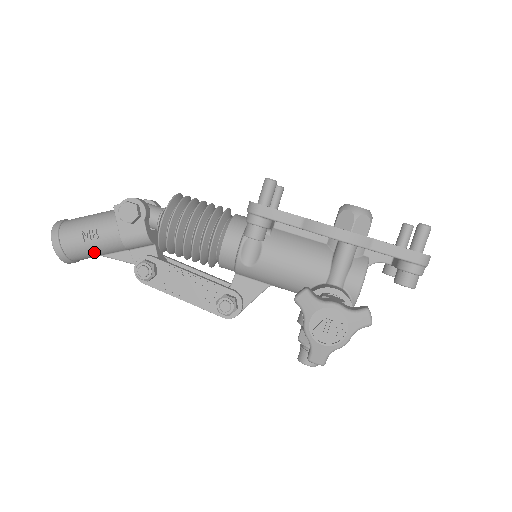
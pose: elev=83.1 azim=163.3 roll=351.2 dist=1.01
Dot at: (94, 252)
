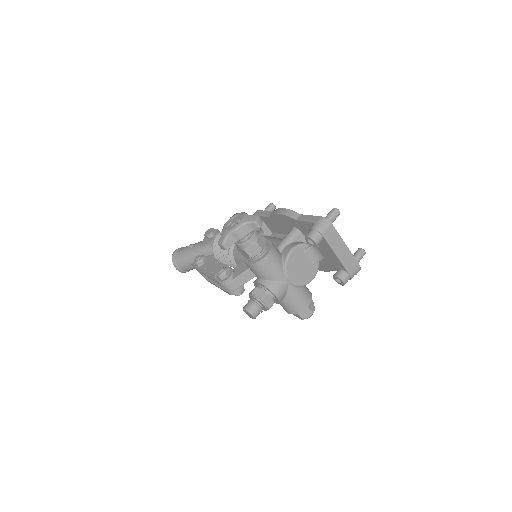
Dot at: (187, 258)
